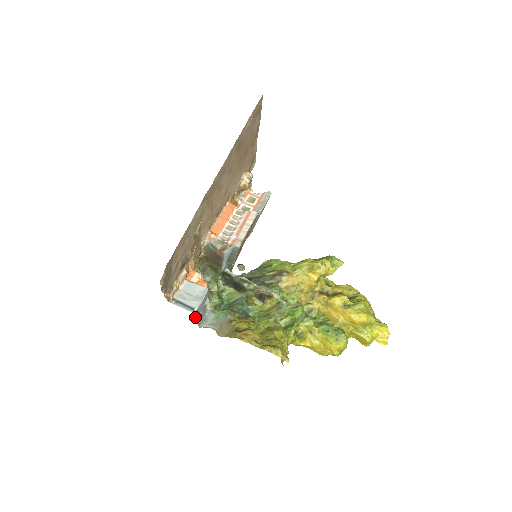
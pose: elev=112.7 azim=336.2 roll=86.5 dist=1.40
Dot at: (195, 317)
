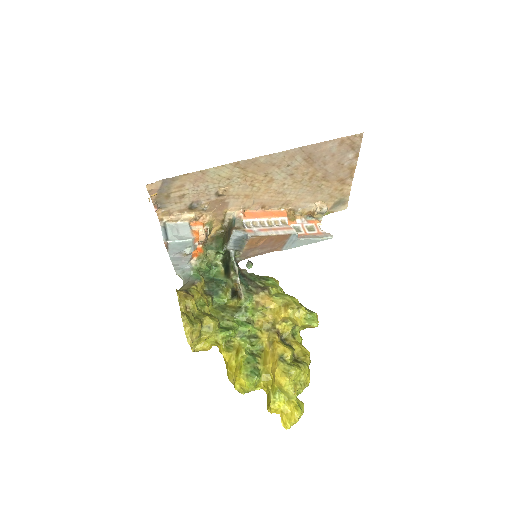
Dot at: (167, 250)
